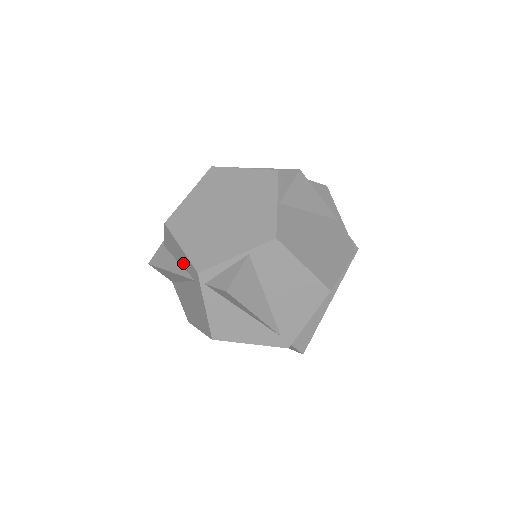
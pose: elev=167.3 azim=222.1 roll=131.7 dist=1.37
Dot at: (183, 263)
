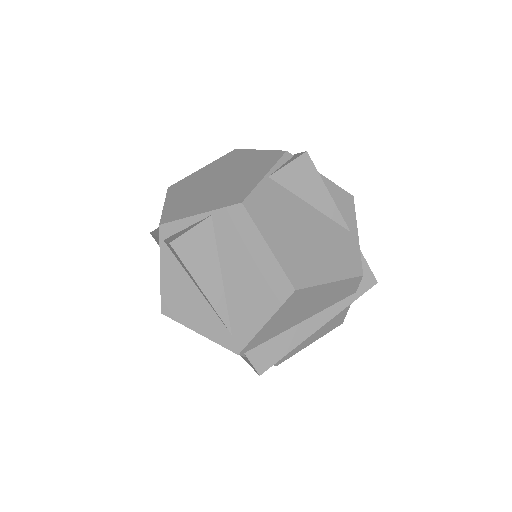
Dot at: occluded
